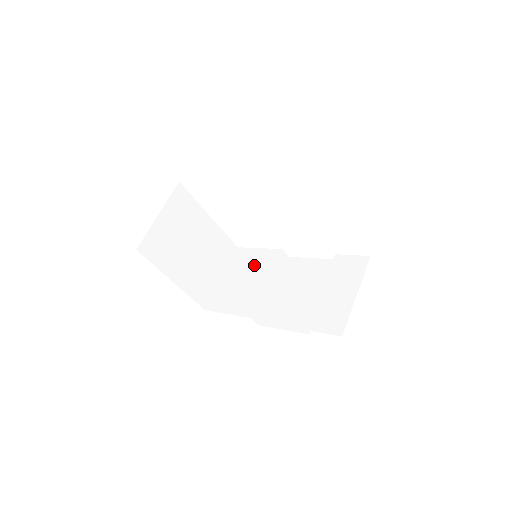
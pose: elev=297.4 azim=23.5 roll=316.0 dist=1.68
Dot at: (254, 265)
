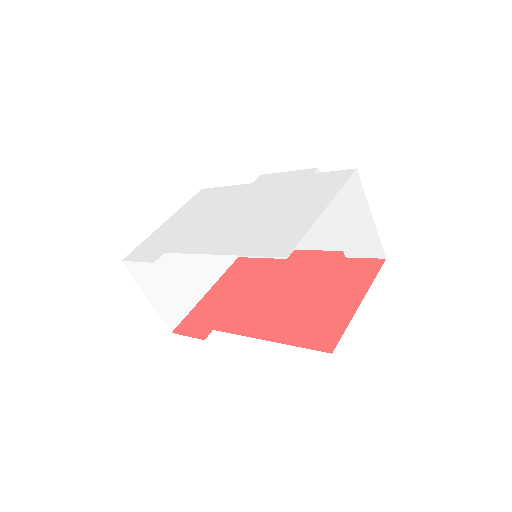
Dot at: occluded
